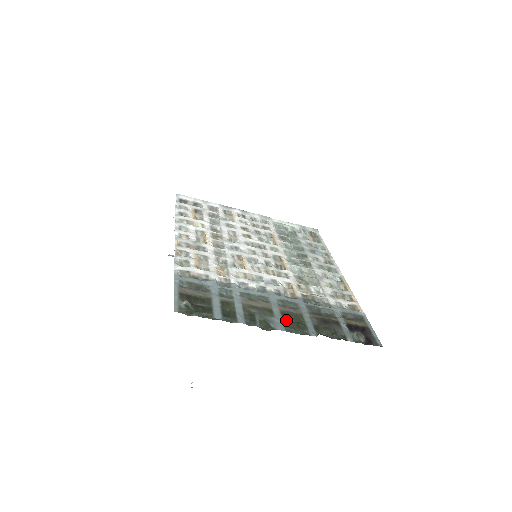
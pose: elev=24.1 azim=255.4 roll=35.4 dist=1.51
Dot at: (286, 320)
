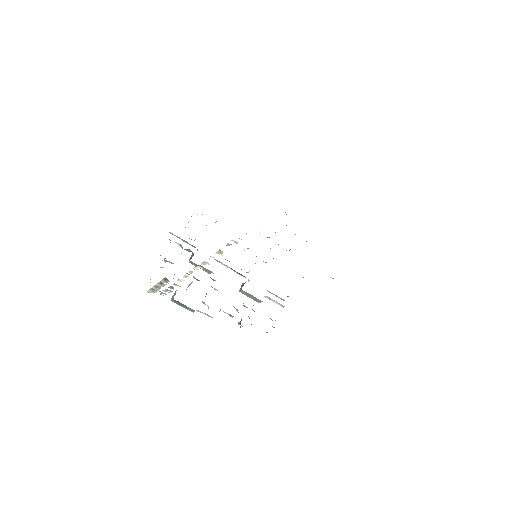
Dot at: occluded
